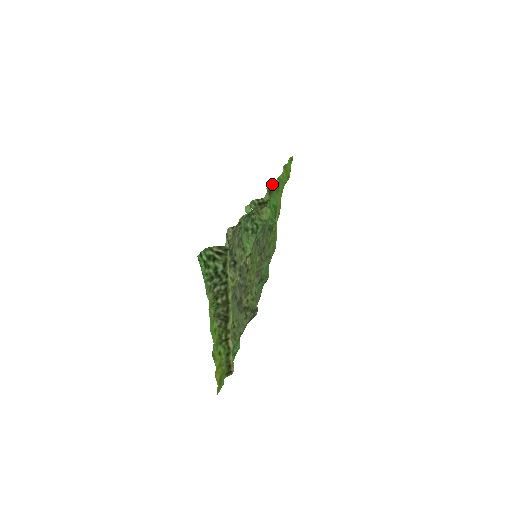
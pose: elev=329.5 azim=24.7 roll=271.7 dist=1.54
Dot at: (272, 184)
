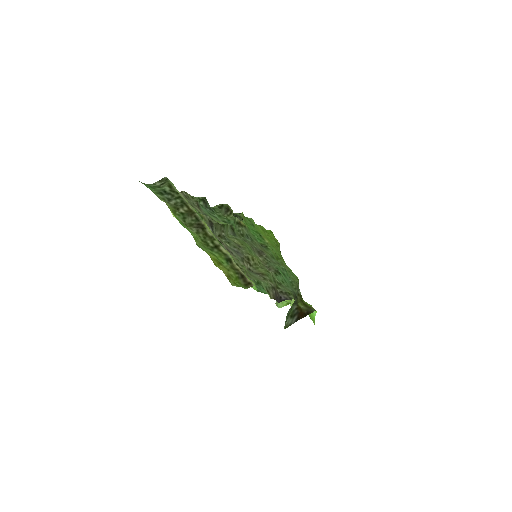
Dot at: (236, 213)
